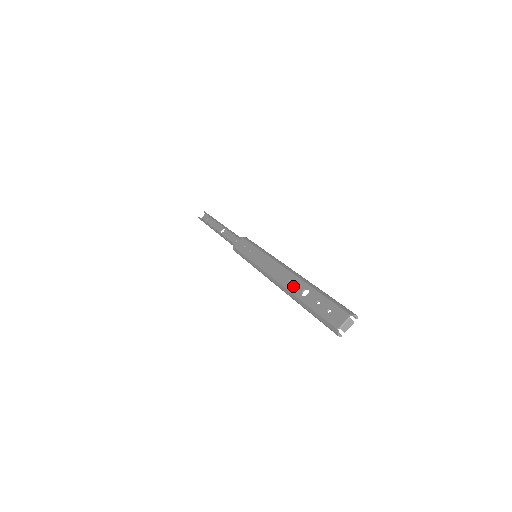
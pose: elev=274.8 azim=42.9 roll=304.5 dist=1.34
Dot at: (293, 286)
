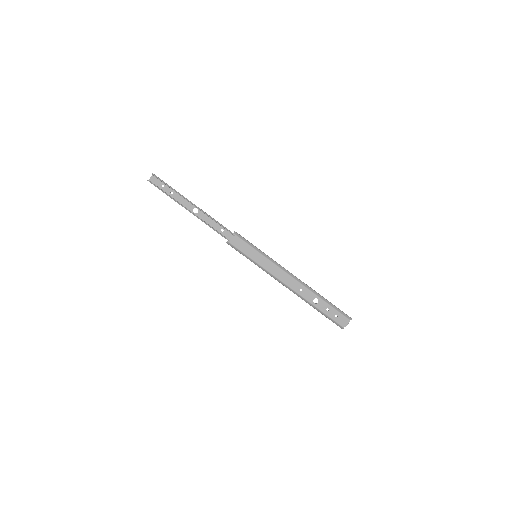
Dot at: (305, 295)
